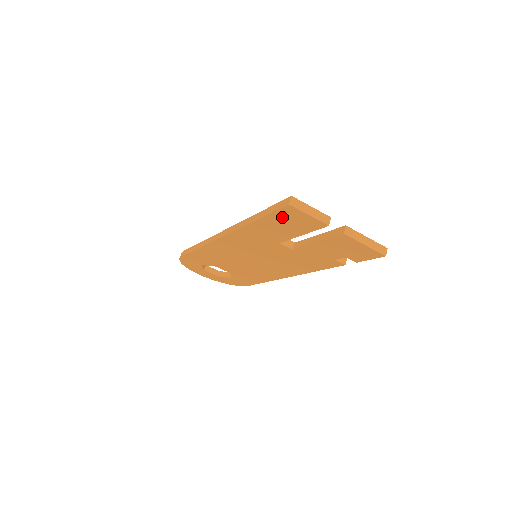
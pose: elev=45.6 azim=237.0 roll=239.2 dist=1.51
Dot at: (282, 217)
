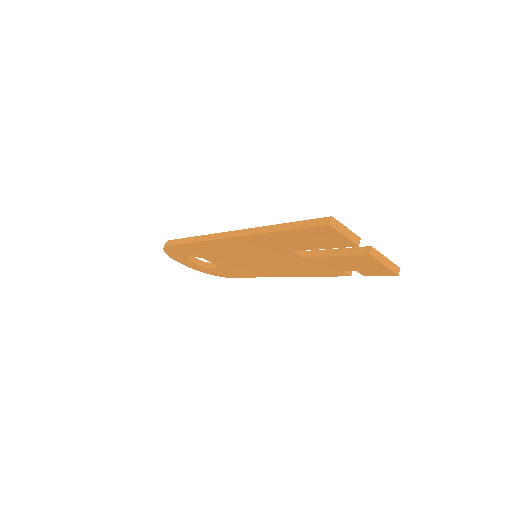
Dot at: (313, 233)
